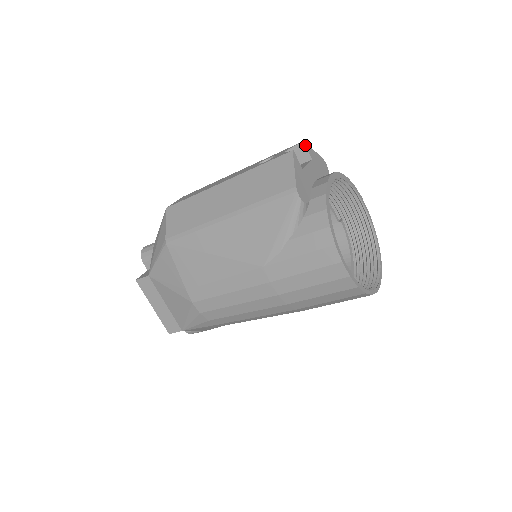
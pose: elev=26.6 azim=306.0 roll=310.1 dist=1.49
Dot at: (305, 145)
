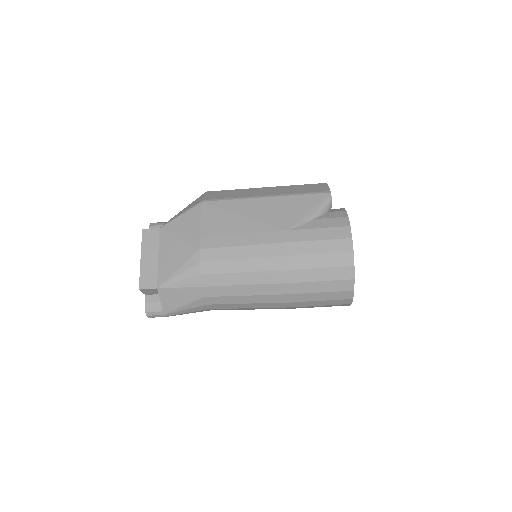
Dot at: occluded
